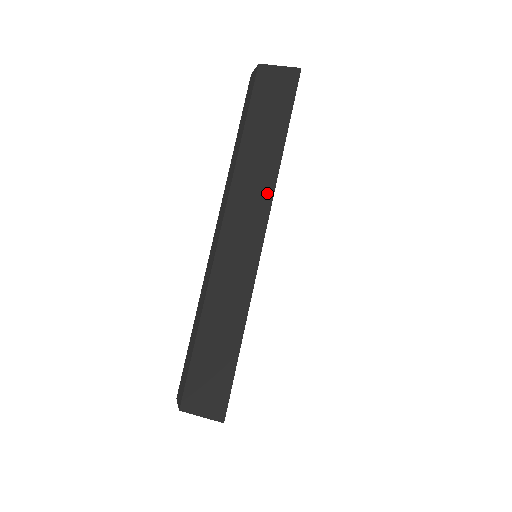
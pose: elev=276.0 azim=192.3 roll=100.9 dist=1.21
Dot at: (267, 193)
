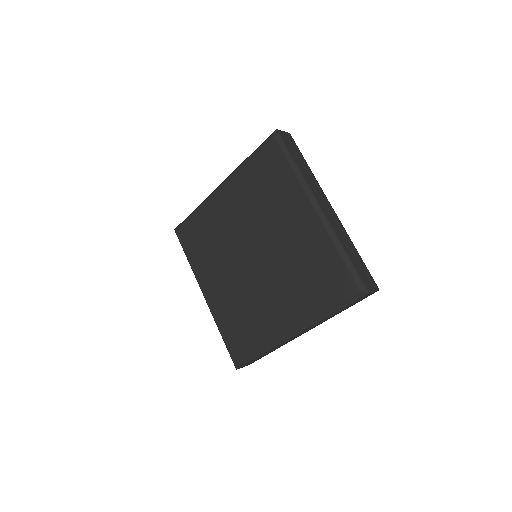
Dot at: occluded
